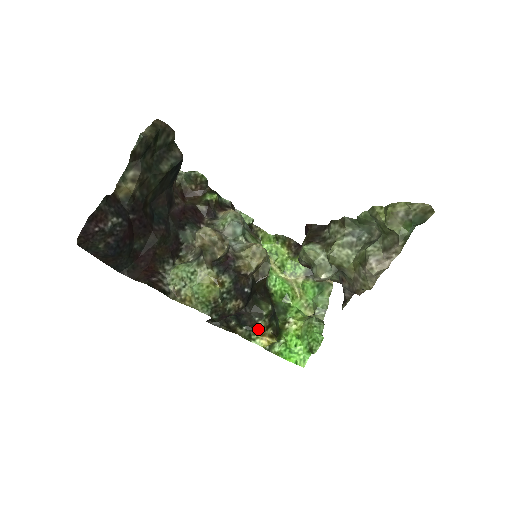
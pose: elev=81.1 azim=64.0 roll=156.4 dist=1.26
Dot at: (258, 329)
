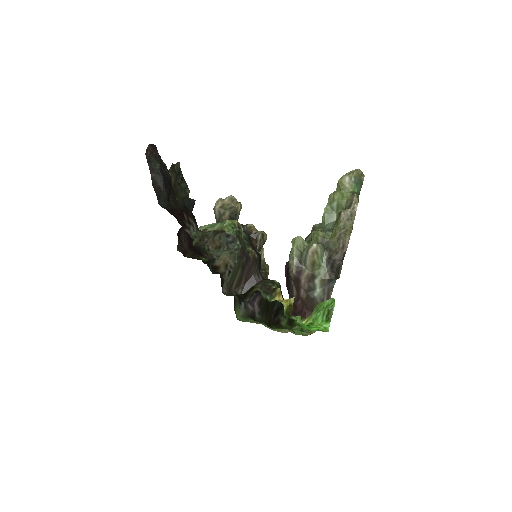
Dot at: (273, 291)
